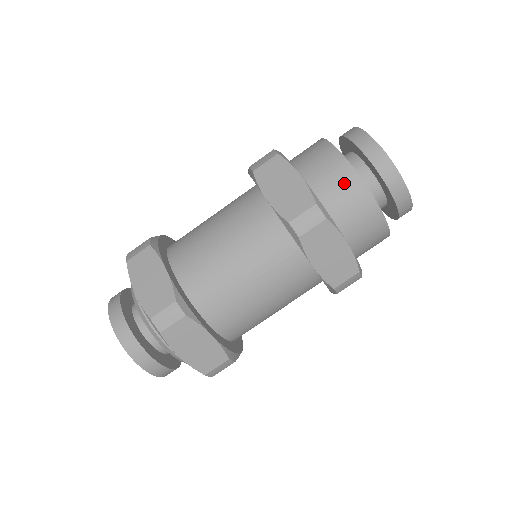
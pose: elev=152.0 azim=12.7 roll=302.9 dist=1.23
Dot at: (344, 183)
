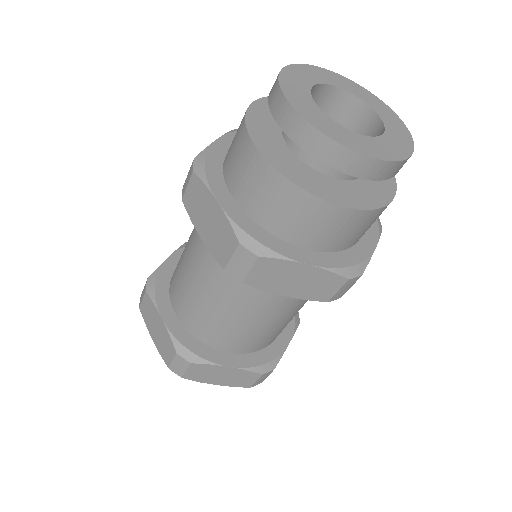
Dot at: (272, 192)
